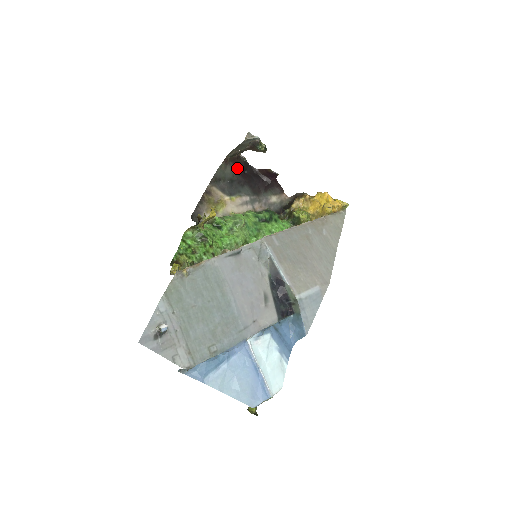
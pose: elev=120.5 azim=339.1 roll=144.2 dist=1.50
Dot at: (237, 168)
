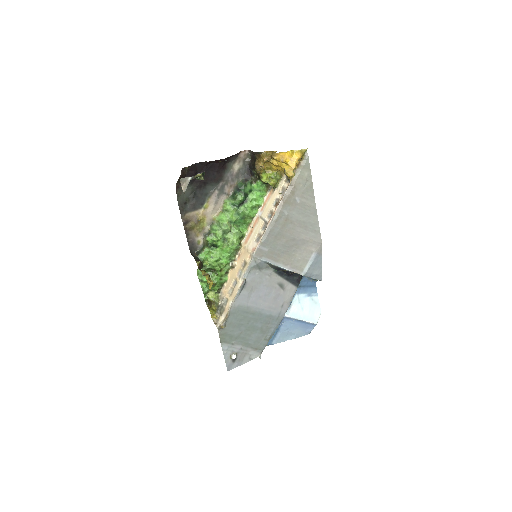
Dot at: occluded
